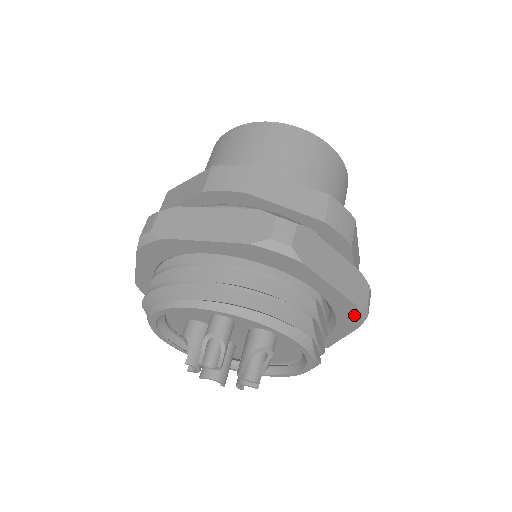
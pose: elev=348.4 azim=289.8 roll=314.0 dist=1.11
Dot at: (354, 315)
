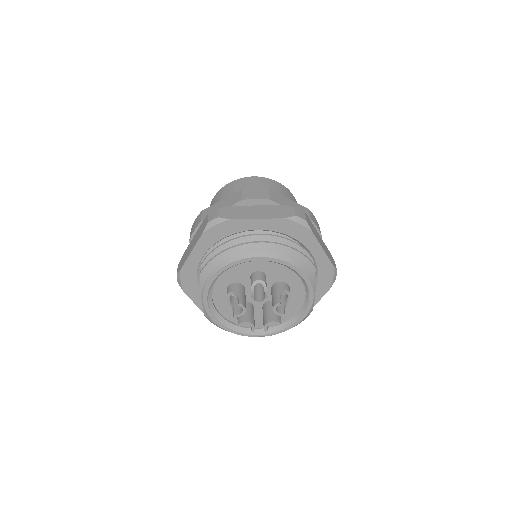
Dot at: (330, 276)
